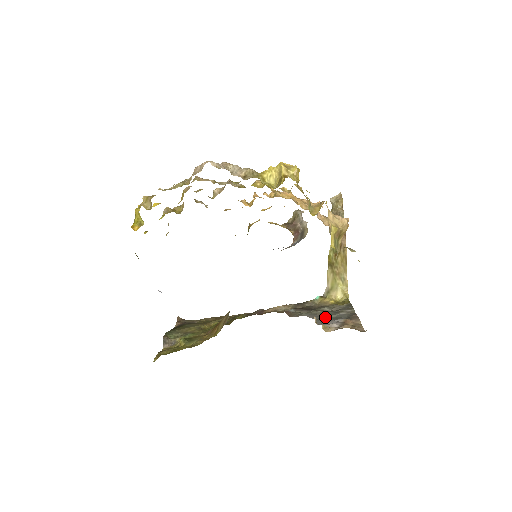
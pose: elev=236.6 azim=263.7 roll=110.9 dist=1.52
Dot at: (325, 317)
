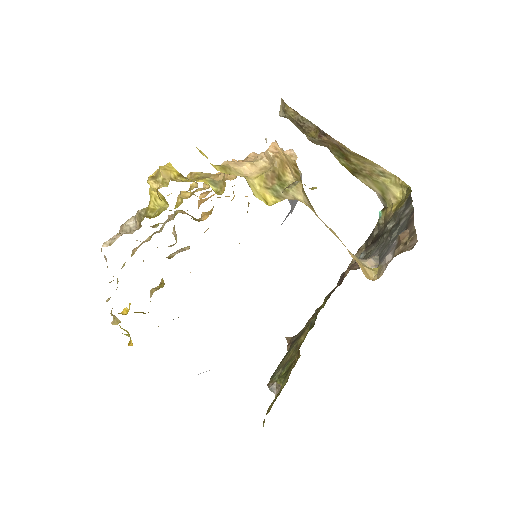
Dot at: (387, 244)
